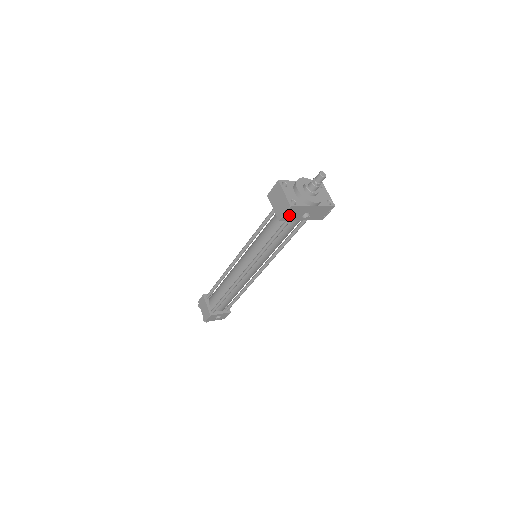
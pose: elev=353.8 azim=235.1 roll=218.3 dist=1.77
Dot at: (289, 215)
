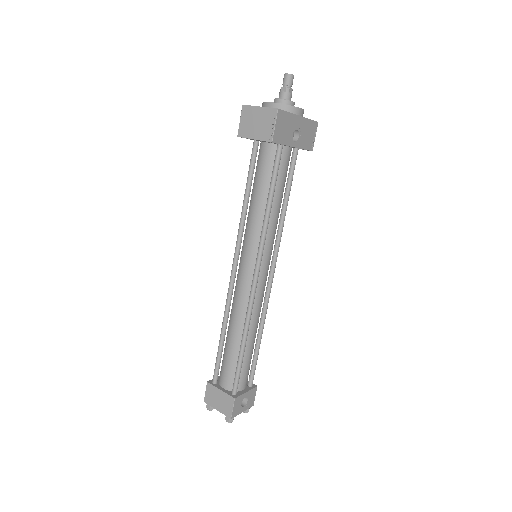
Dot at: (279, 131)
